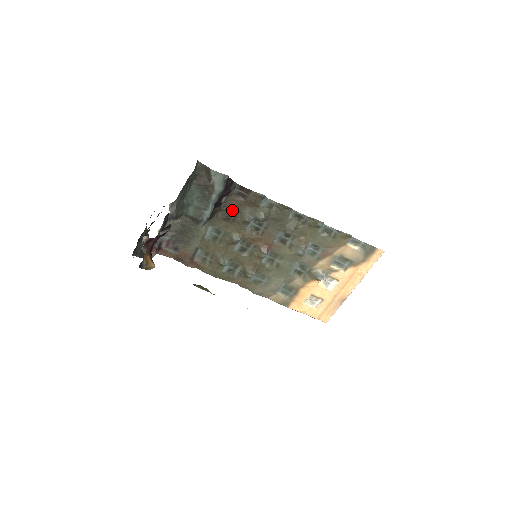
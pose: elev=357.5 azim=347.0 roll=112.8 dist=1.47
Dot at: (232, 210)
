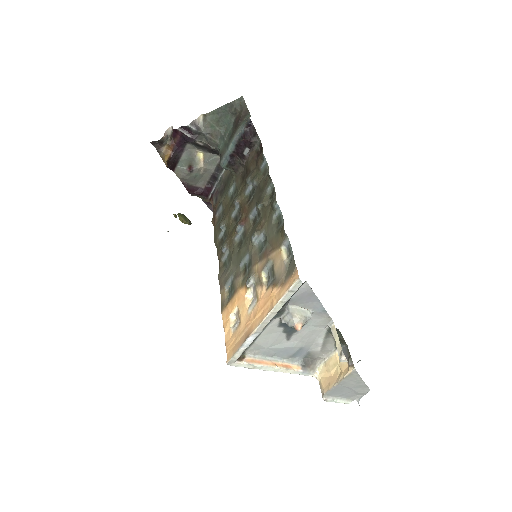
Dot at: (248, 168)
